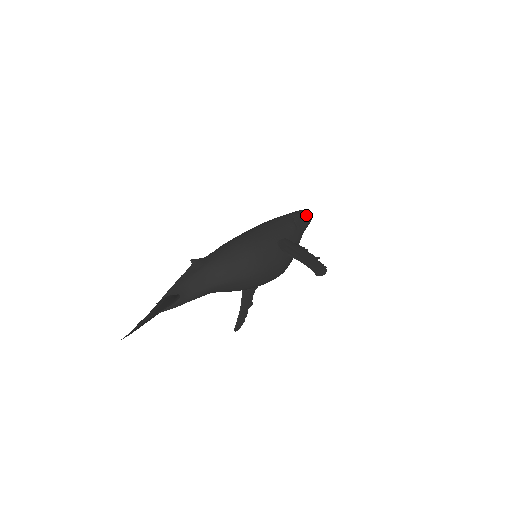
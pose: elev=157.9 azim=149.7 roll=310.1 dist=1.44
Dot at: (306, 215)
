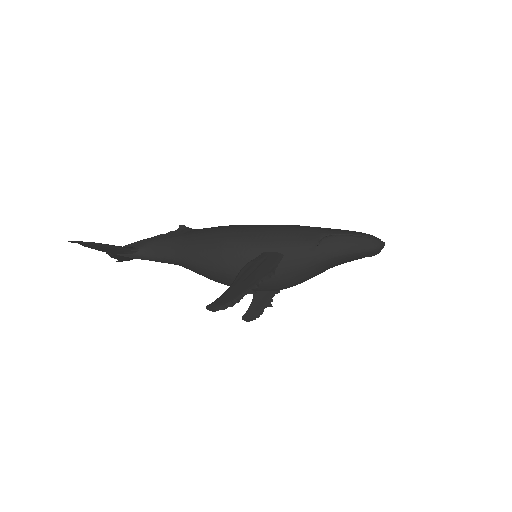
Dot at: (357, 242)
